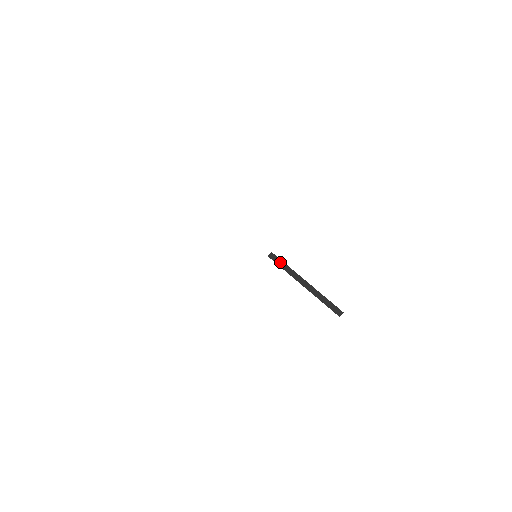
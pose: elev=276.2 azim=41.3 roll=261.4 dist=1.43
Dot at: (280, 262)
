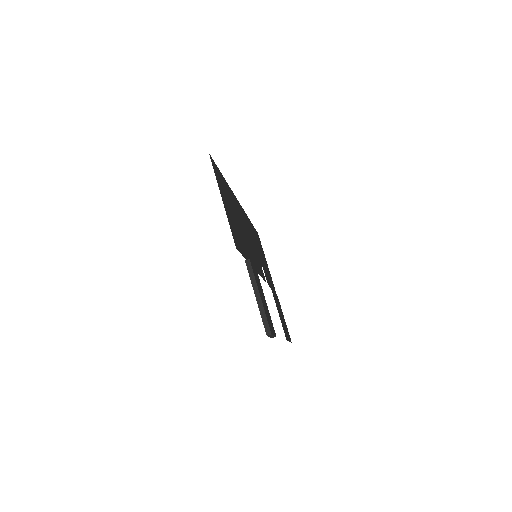
Dot at: (251, 270)
